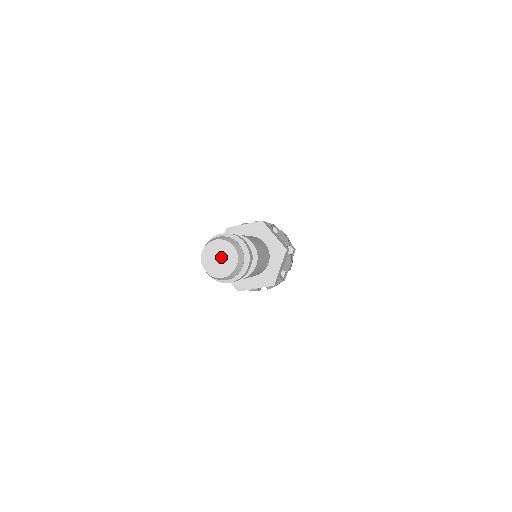
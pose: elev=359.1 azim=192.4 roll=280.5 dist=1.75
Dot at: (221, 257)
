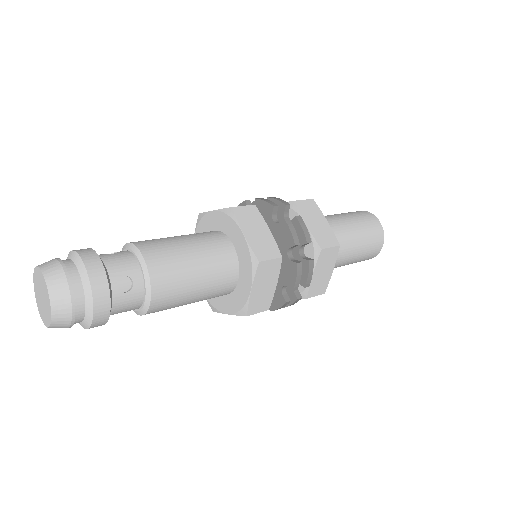
Dot at: (42, 295)
